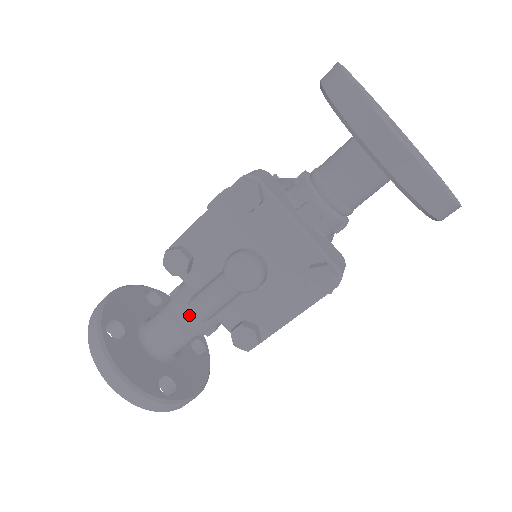
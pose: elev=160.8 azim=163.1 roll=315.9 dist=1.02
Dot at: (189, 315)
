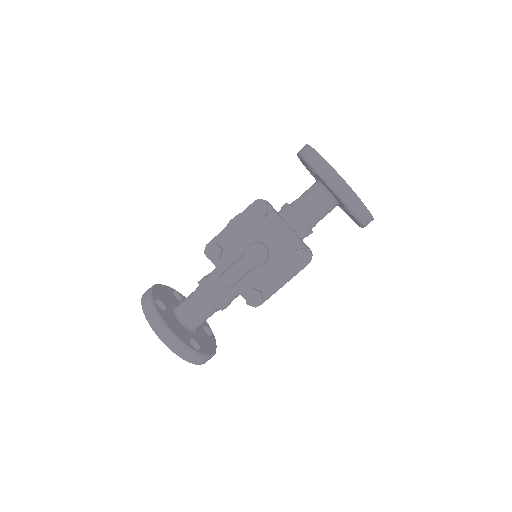
Dot at: (219, 285)
